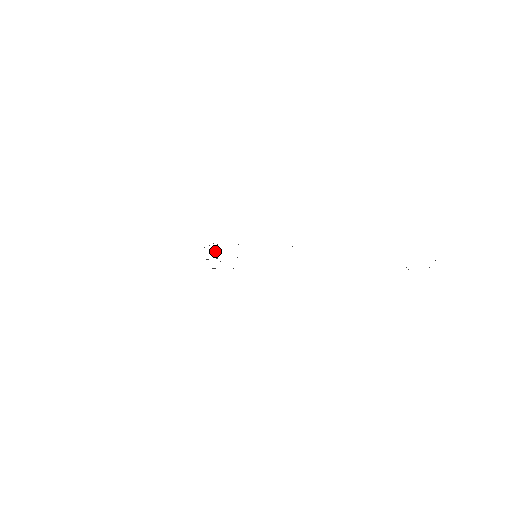
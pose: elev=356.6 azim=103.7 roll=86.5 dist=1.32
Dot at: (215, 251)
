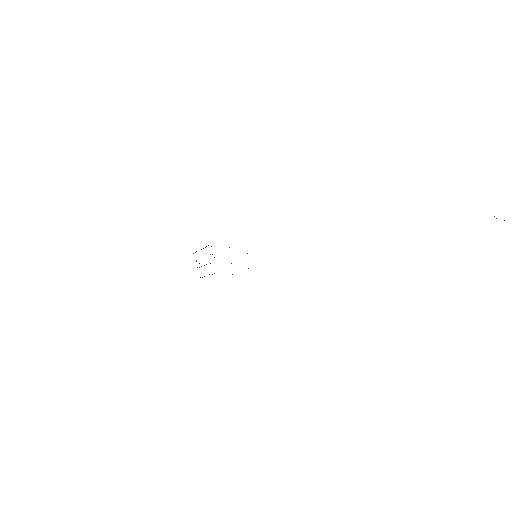
Dot at: occluded
